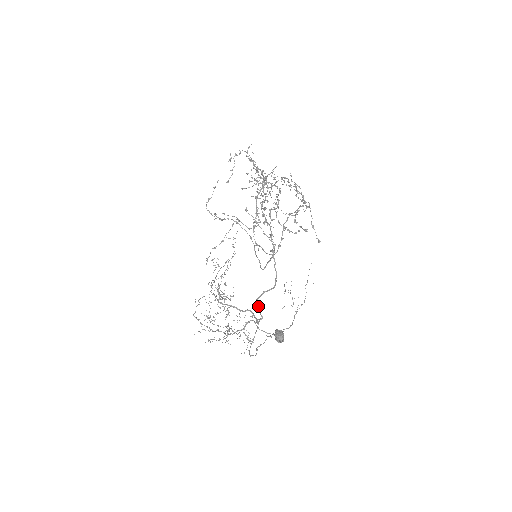
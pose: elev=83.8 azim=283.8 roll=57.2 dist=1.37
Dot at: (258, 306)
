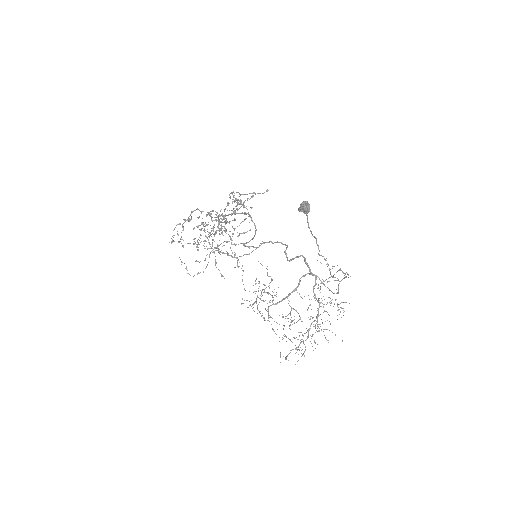
Dot at: (292, 259)
